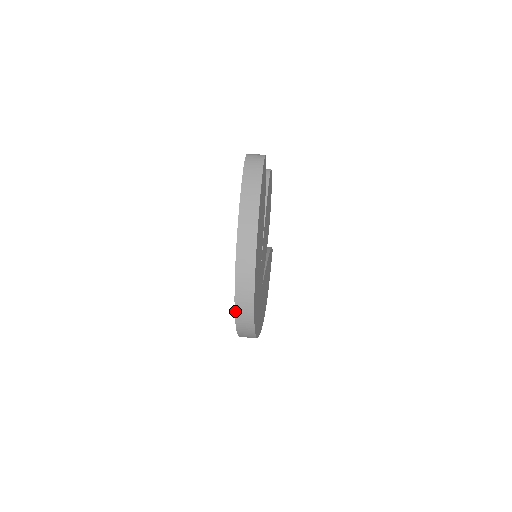
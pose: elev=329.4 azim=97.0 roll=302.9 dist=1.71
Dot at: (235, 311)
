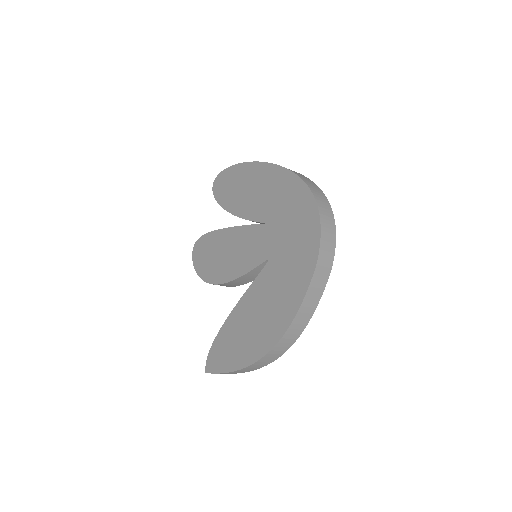
Dot at: (310, 189)
